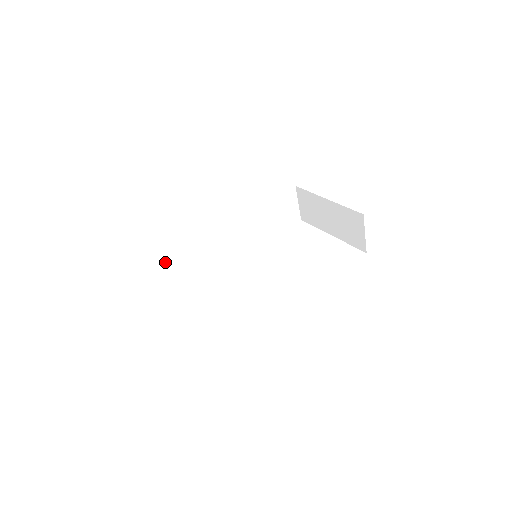
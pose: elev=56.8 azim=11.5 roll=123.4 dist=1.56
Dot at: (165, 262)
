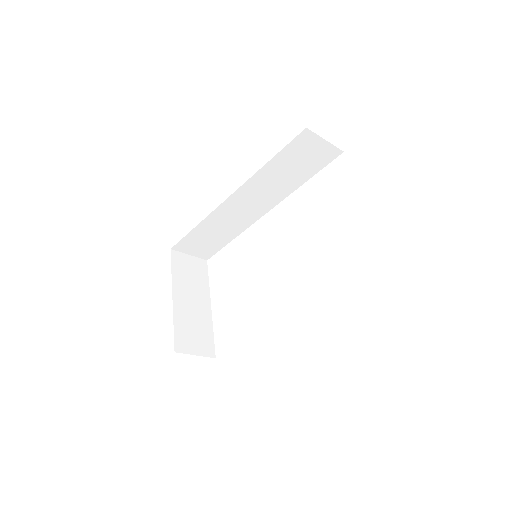
Dot at: (194, 243)
